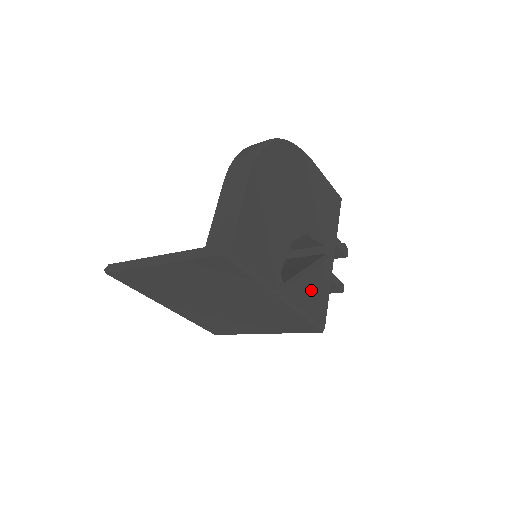
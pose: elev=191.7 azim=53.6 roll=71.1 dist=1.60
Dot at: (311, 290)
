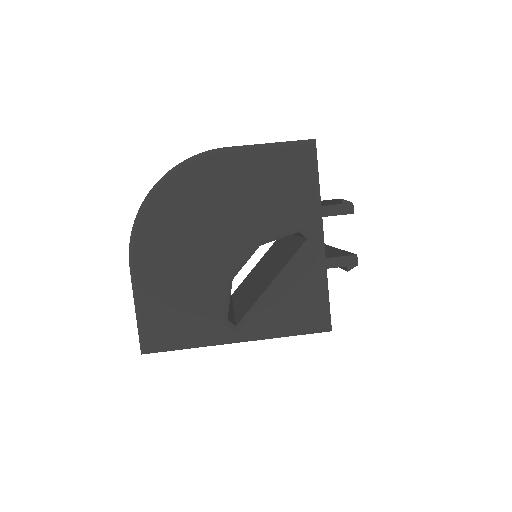
Dot at: (285, 305)
